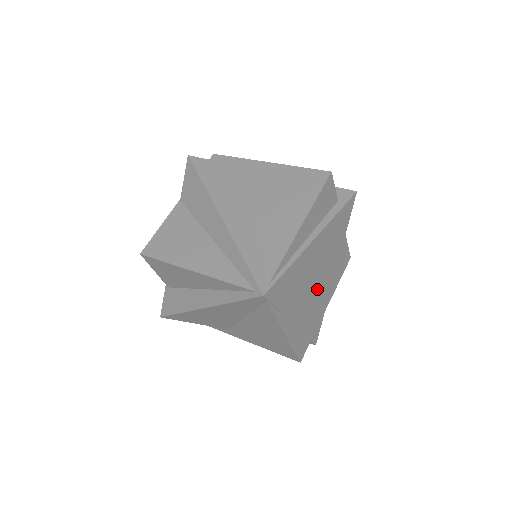
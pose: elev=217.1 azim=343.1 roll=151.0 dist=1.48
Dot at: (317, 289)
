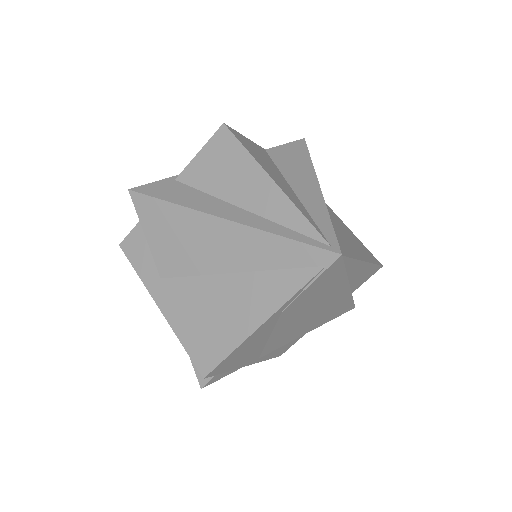
Dot at: (283, 333)
